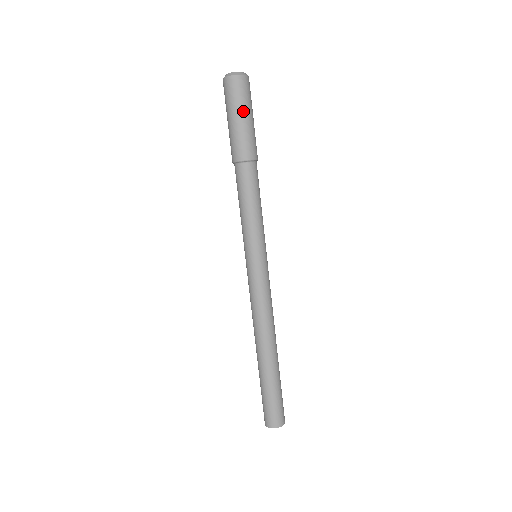
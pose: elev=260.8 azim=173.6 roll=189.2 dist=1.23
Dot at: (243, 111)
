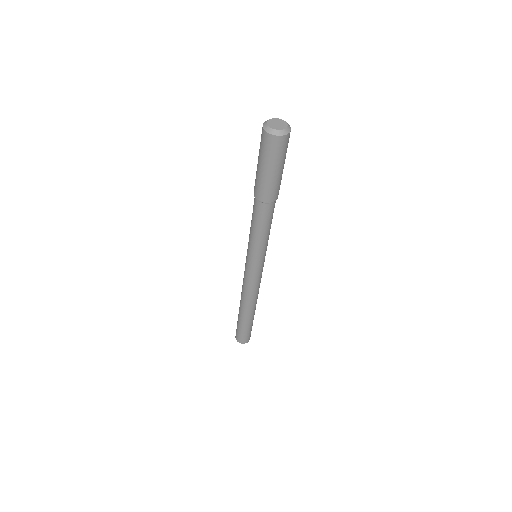
Dot at: (281, 165)
